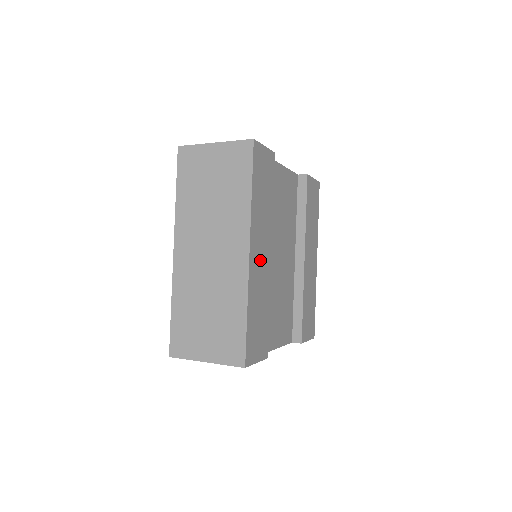
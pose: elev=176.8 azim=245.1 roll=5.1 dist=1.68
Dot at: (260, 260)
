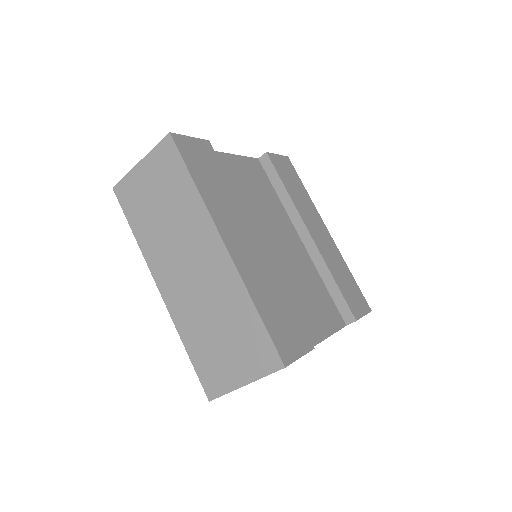
Dot at: (245, 248)
